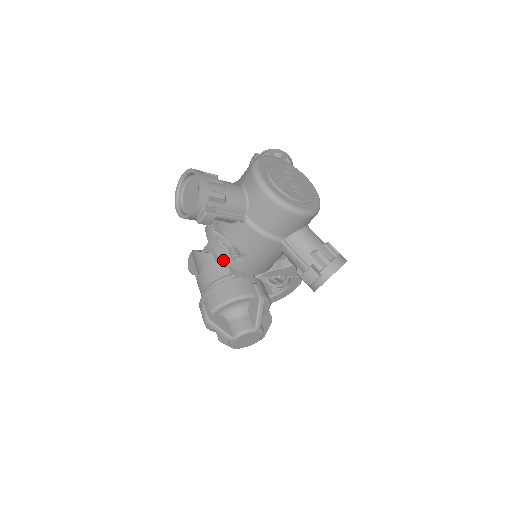
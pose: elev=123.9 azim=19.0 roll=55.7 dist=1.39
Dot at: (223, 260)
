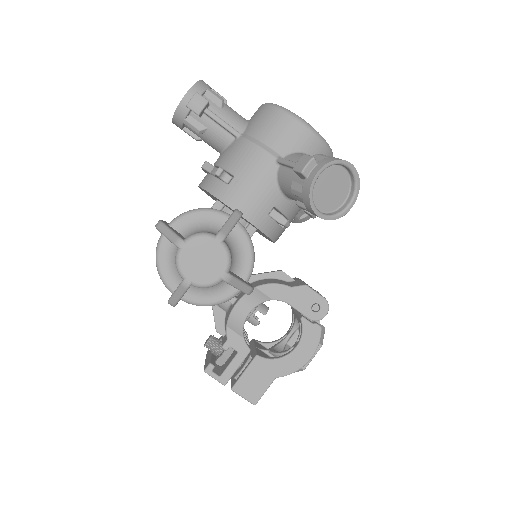
Dot at: (207, 190)
